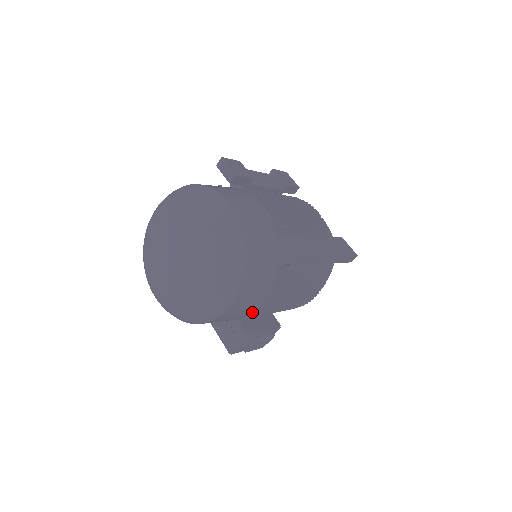
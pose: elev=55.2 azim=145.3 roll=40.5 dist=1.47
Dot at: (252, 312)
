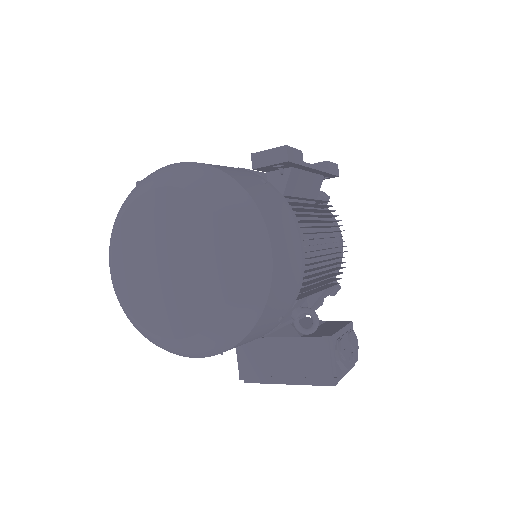
Dot at: (303, 265)
